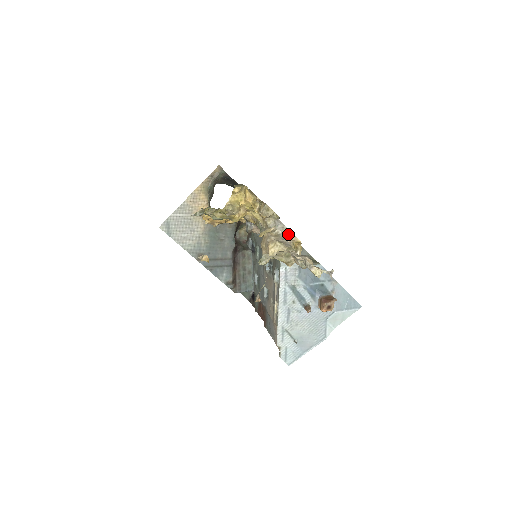
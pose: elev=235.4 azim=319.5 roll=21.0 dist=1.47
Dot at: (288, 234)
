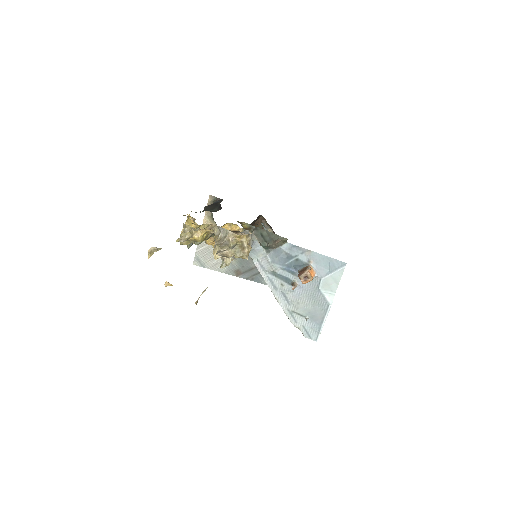
Dot at: (228, 234)
